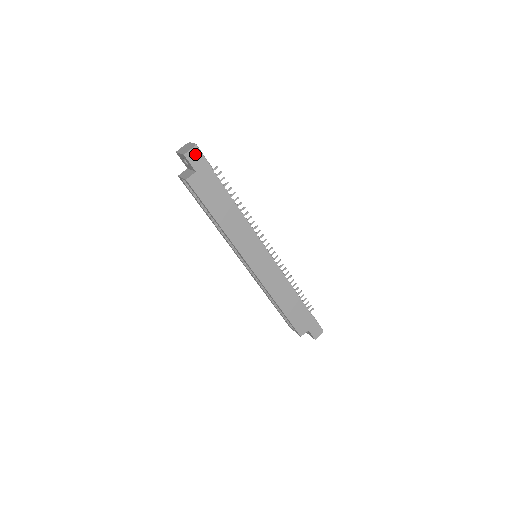
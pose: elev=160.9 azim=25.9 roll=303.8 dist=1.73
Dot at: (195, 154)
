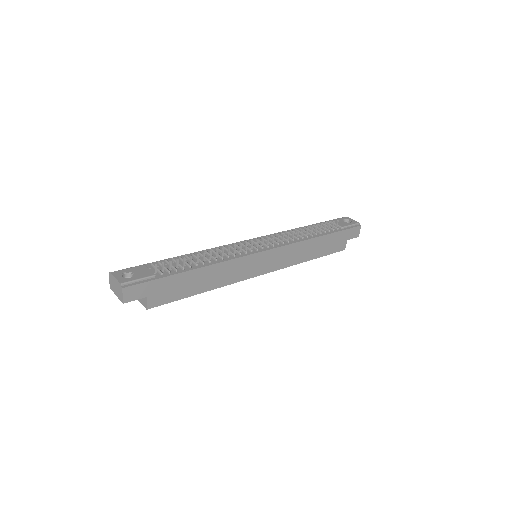
Dot at: (130, 292)
